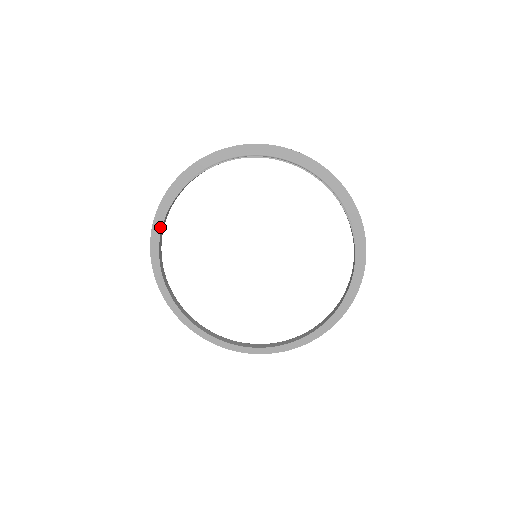
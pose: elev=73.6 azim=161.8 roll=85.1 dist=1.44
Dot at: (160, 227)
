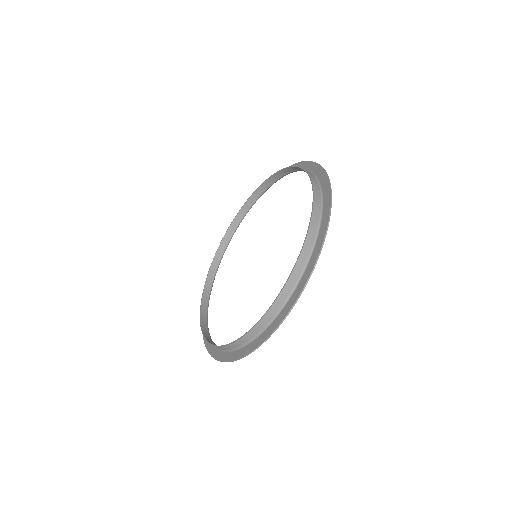
Dot at: (207, 303)
